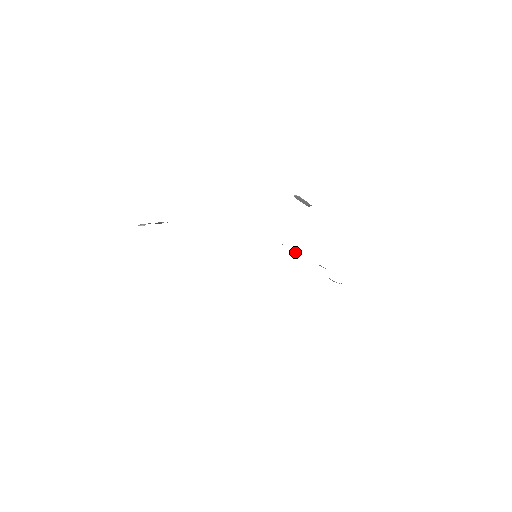
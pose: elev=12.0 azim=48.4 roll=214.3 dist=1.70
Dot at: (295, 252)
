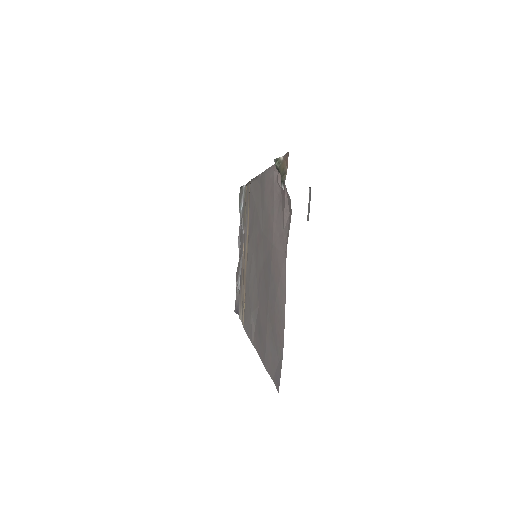
Dot at: (242, 206)
